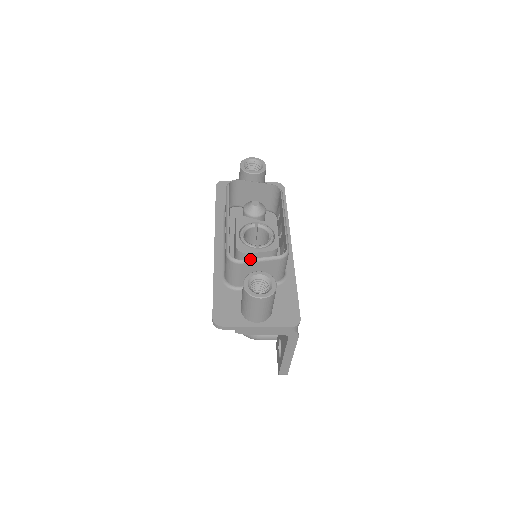
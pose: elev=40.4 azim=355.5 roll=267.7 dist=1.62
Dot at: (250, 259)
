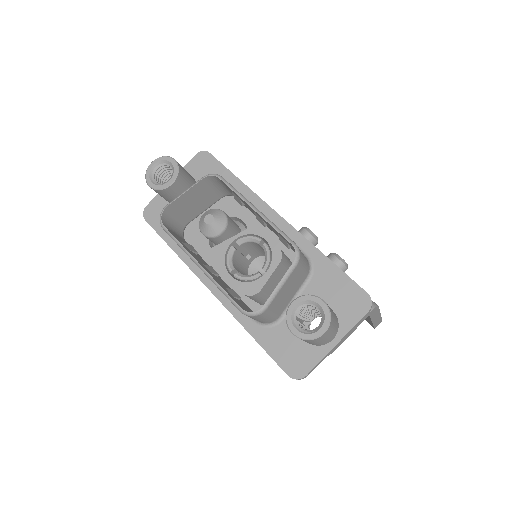
Dot at: (270, 296)
